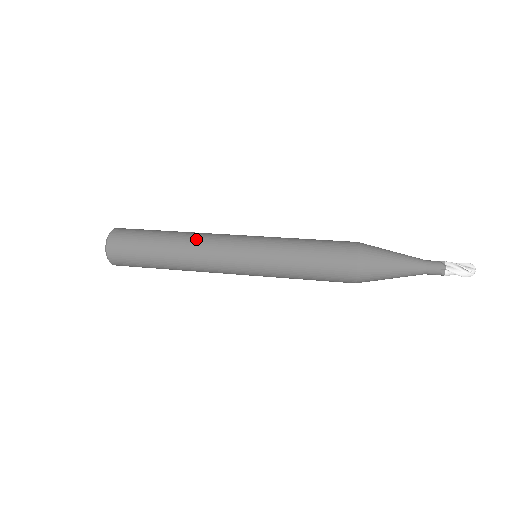
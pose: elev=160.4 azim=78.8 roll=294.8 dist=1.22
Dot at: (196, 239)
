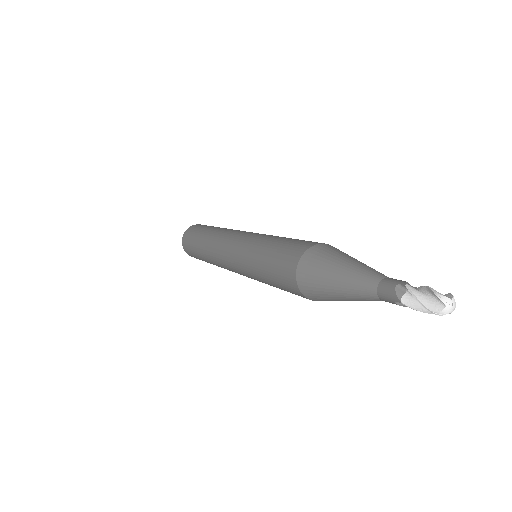
Dot at: (211, 247)
